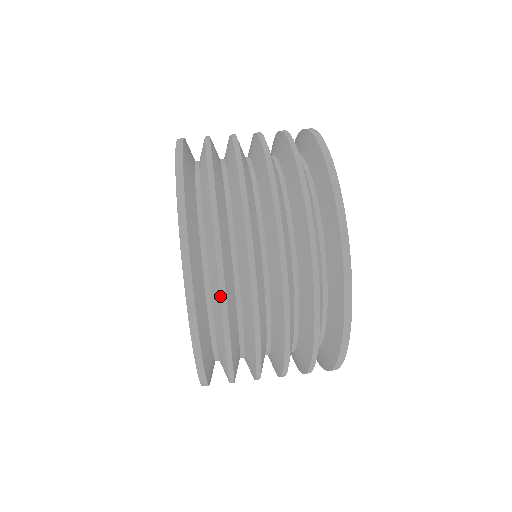
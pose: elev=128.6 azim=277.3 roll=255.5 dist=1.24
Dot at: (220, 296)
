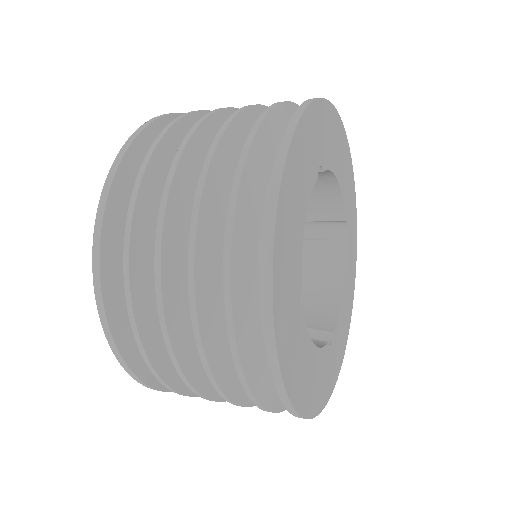
Dot at: (144, 161)
